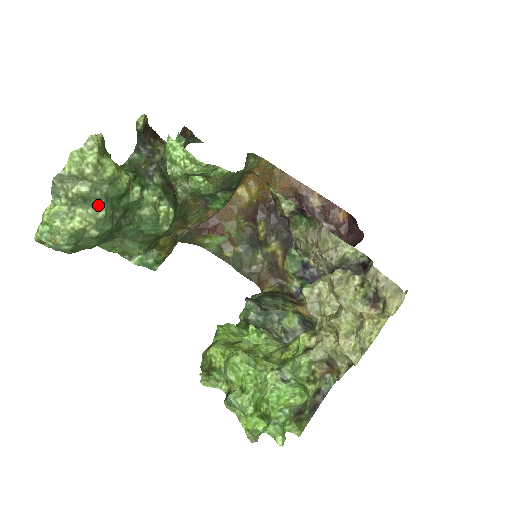
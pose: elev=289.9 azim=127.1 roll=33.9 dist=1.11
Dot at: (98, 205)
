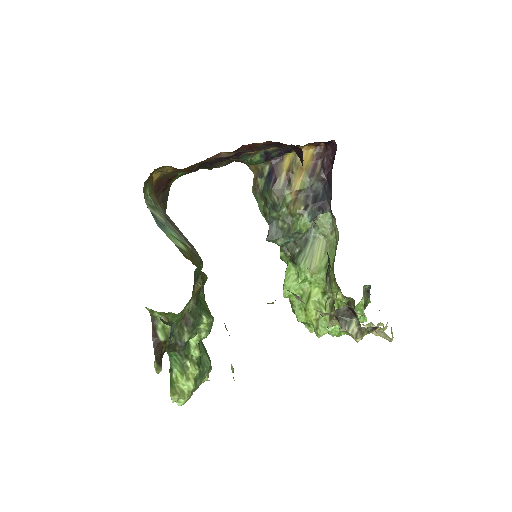
Dot at: (202, 379)
